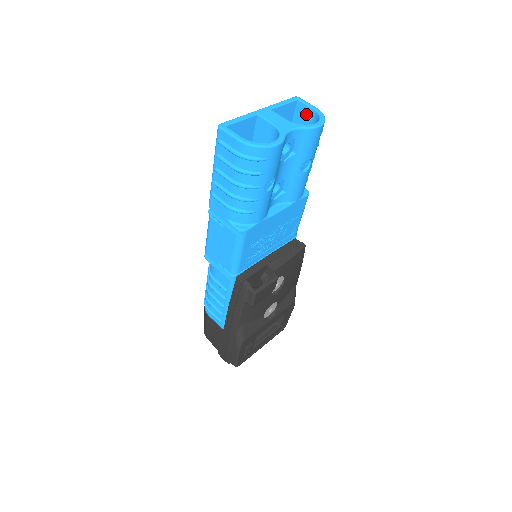
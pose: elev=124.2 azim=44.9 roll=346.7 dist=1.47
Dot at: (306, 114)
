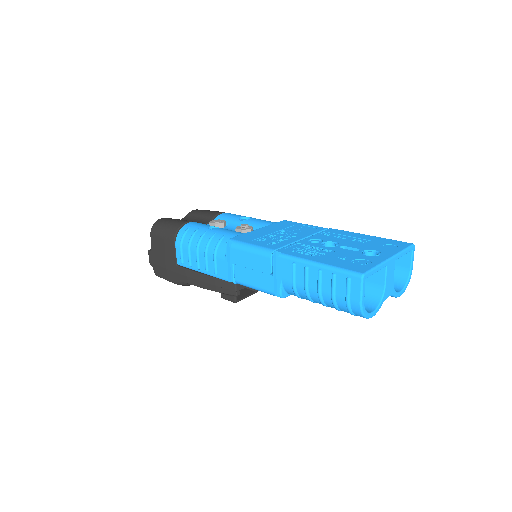
Dot at: (403, 261)
